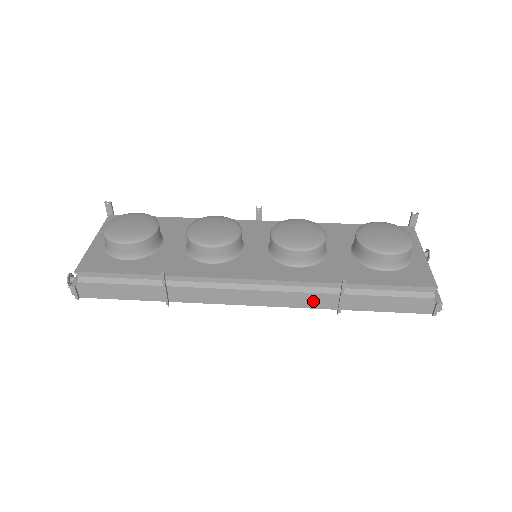
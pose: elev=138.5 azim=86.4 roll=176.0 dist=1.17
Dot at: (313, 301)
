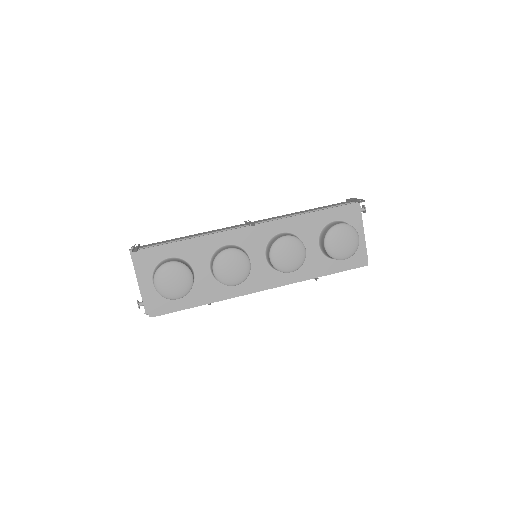
Dot at: occluded
